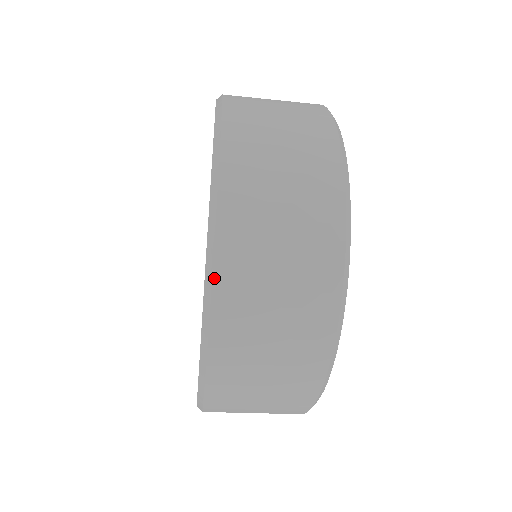
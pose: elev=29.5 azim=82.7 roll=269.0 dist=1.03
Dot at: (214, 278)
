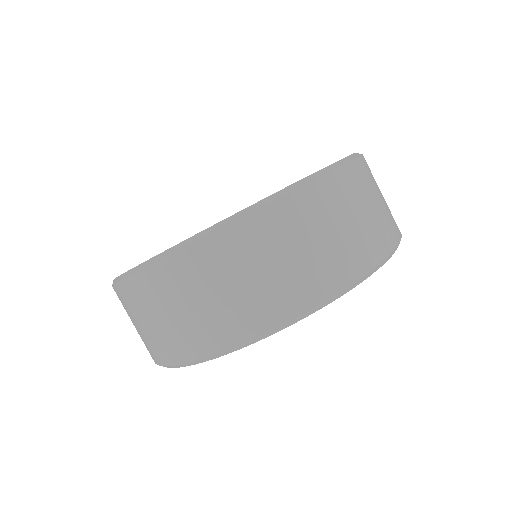
Dot at: (350, 163)
